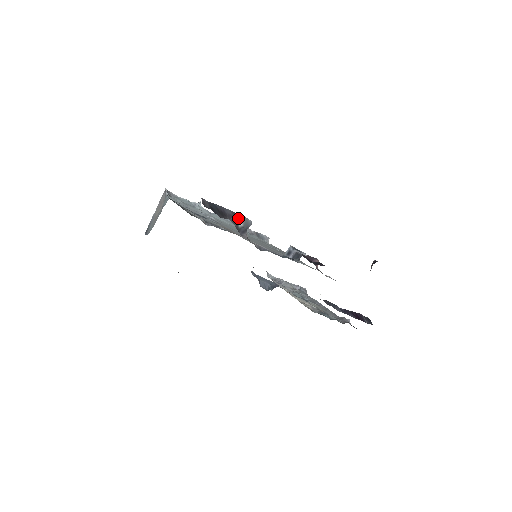
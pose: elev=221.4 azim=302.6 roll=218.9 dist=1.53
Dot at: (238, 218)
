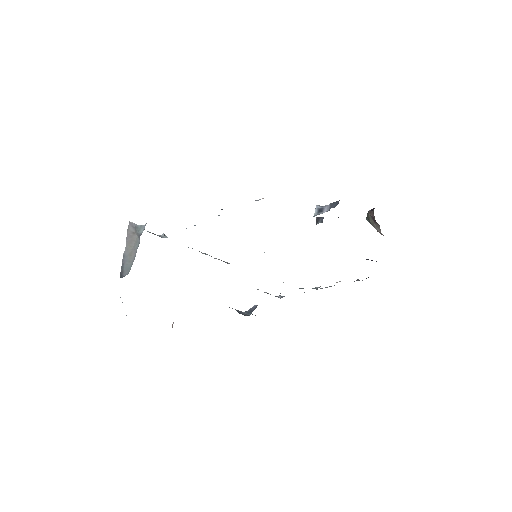
Dot at: occluded
